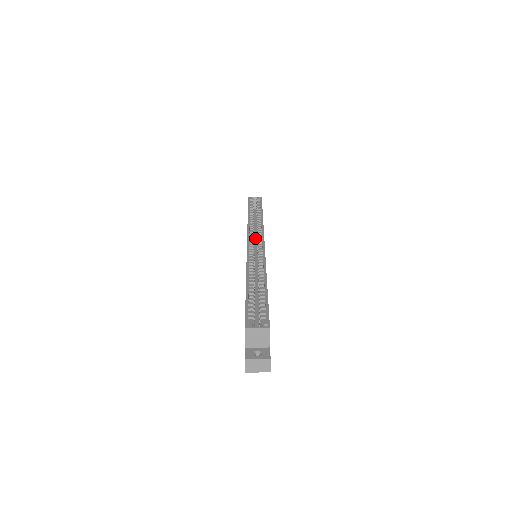
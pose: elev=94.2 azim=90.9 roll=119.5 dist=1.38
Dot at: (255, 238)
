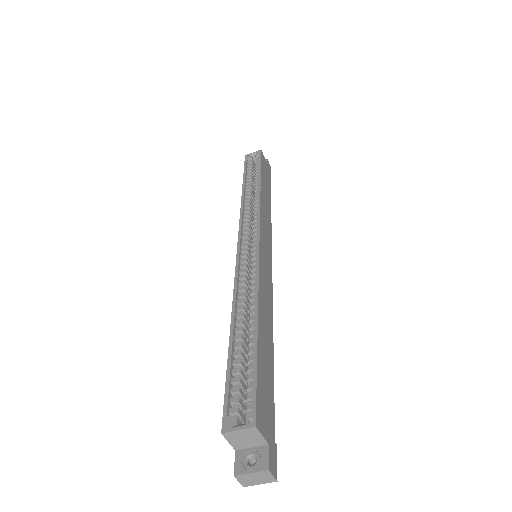
Dot at: occluded
